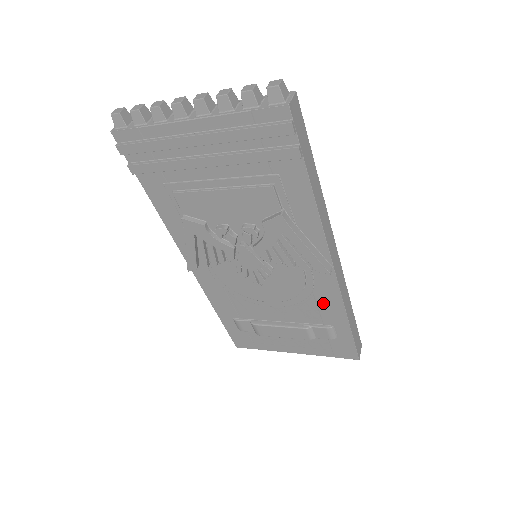
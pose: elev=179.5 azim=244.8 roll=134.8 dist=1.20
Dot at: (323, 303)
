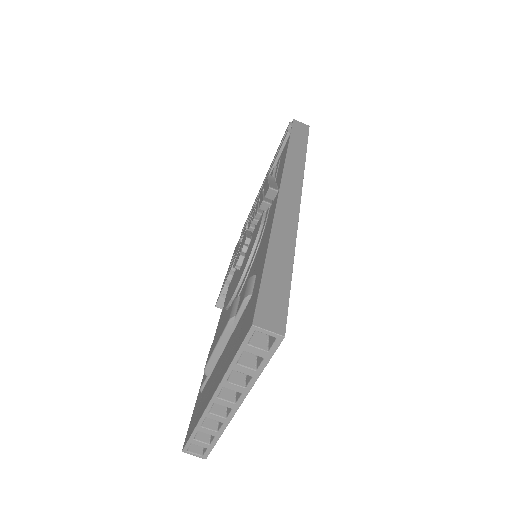
Dot at: (262, 246)
